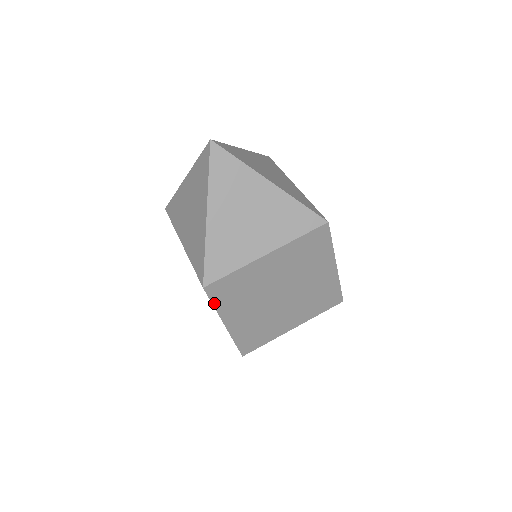
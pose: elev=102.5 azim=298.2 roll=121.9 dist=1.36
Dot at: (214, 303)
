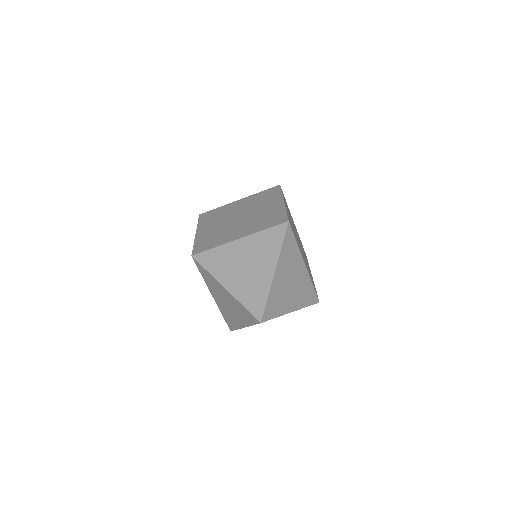
Dot at: occluded
